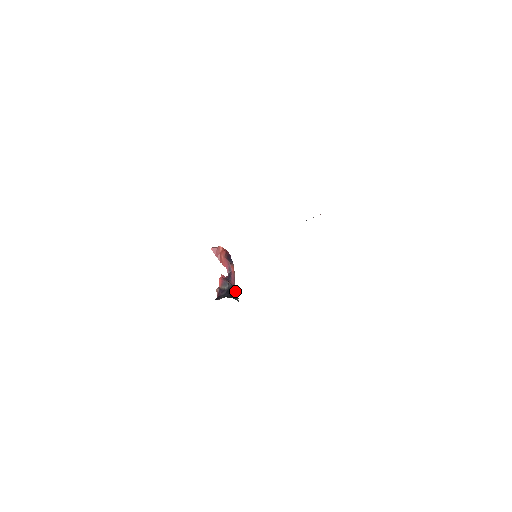
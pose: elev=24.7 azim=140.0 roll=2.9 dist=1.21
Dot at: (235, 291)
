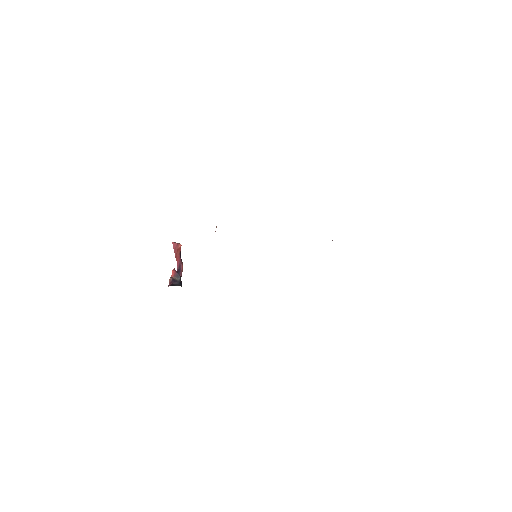
Dot at: occluded
